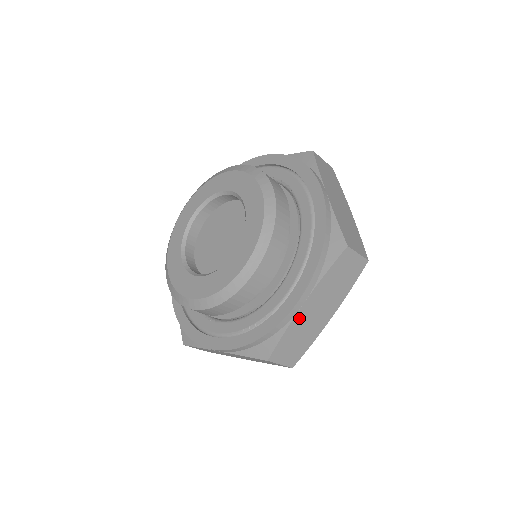
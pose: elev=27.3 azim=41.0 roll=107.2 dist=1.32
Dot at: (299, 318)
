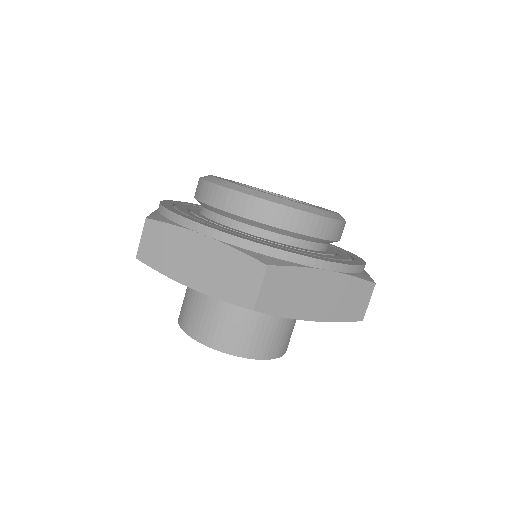
Dot at: occluded
